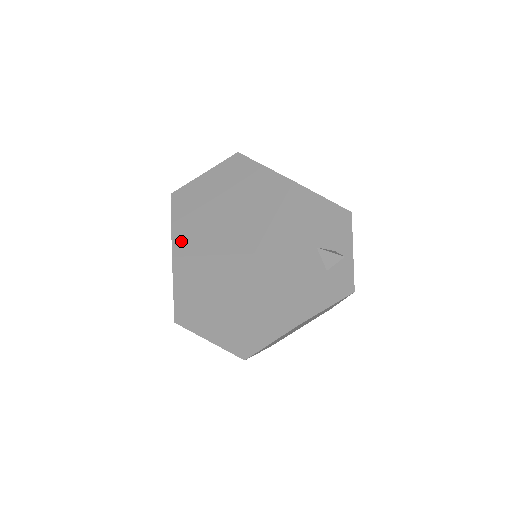
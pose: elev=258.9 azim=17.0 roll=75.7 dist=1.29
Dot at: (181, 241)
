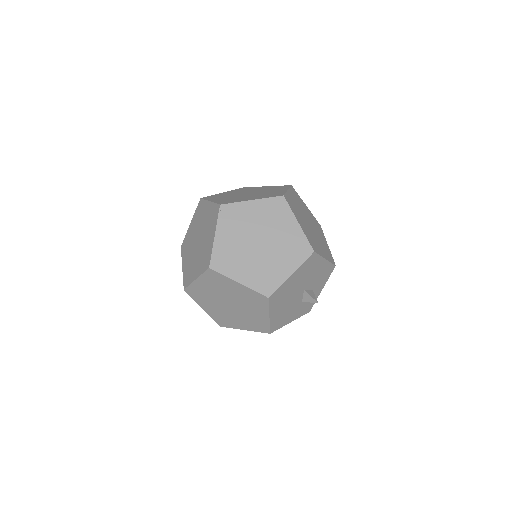
Dot at: (219, 257)
